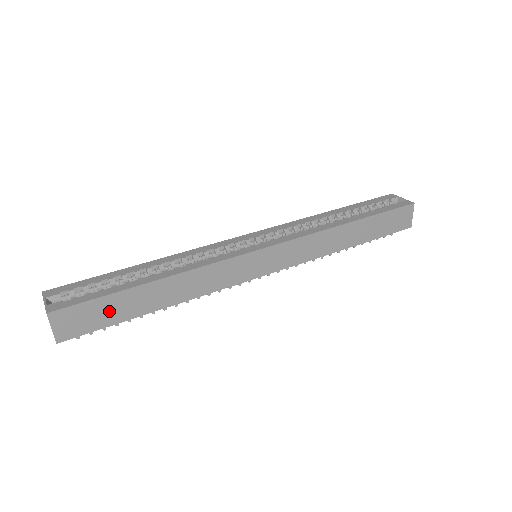
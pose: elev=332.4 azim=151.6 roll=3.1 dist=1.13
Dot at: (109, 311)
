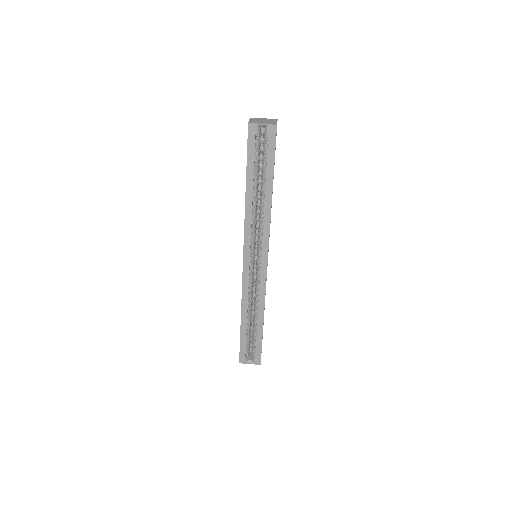
Dot at: occluded
